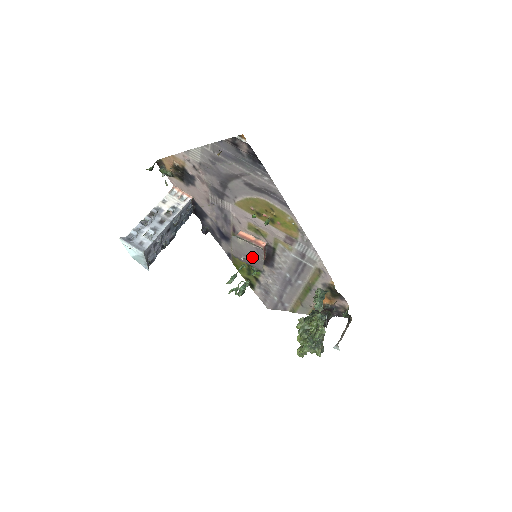
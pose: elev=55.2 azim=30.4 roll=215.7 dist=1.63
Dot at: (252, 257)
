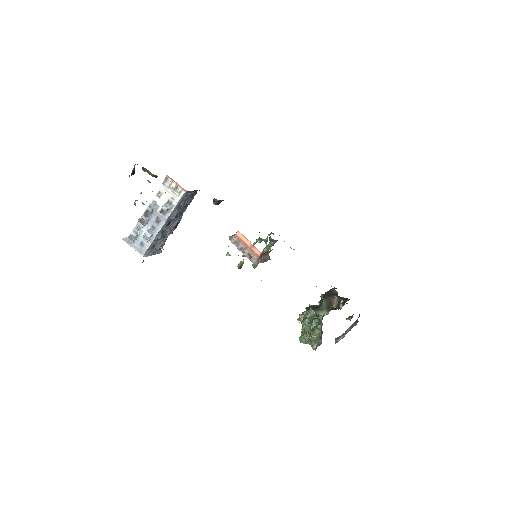
Dot at: occluded
